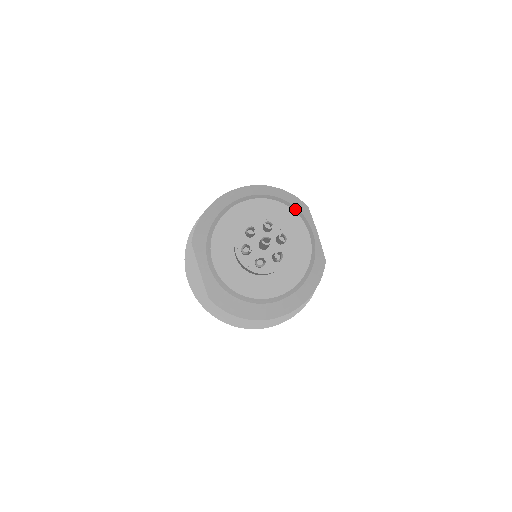
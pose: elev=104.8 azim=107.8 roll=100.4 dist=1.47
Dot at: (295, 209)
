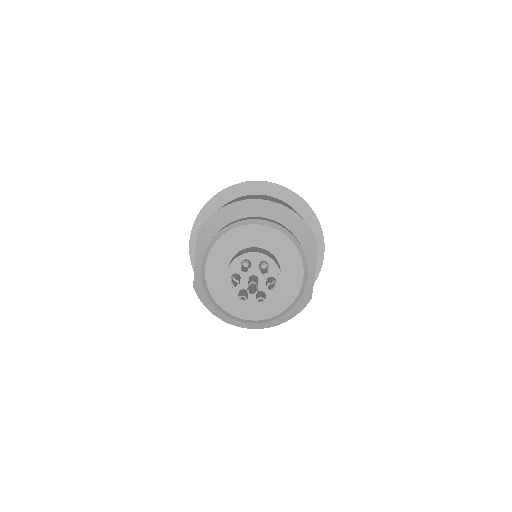
Dot at: (301, 250)
